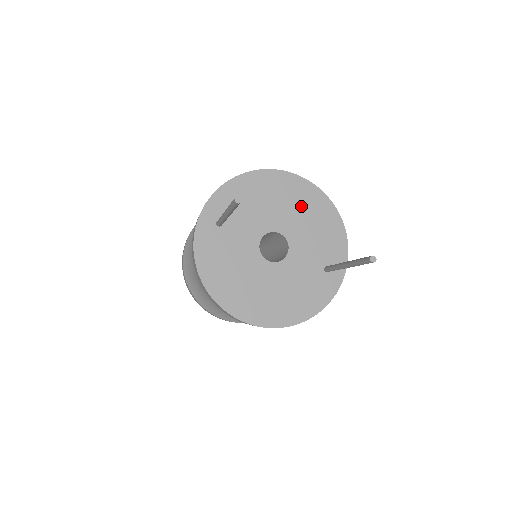
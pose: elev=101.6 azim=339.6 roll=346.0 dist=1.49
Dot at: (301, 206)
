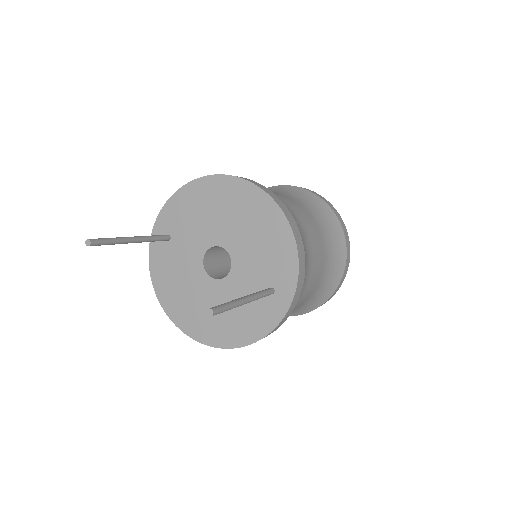
Dot at: (245, 216)
